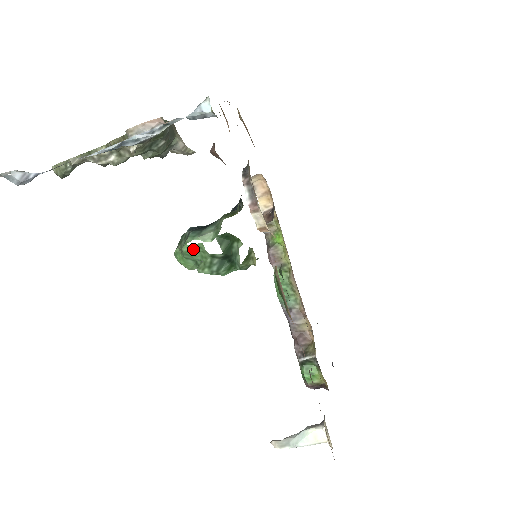
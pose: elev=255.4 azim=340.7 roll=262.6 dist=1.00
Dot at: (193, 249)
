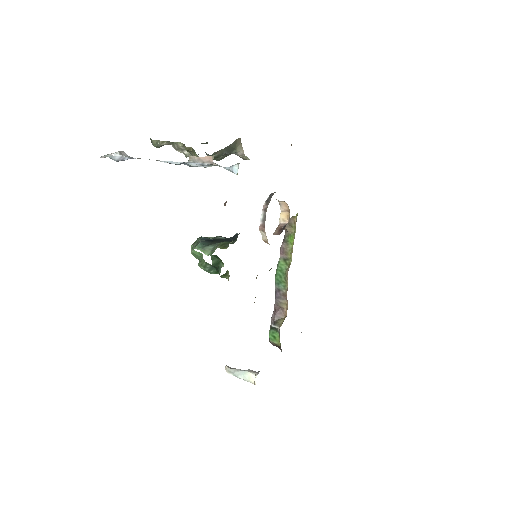
Dot at: (197, 254)
